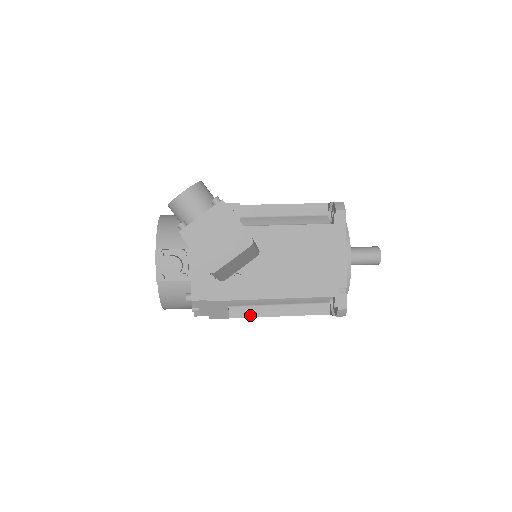
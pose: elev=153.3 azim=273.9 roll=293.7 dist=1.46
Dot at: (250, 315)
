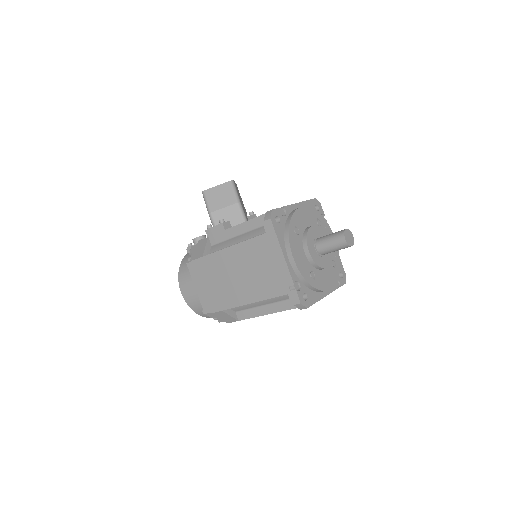
Dot at: (216, 252)
